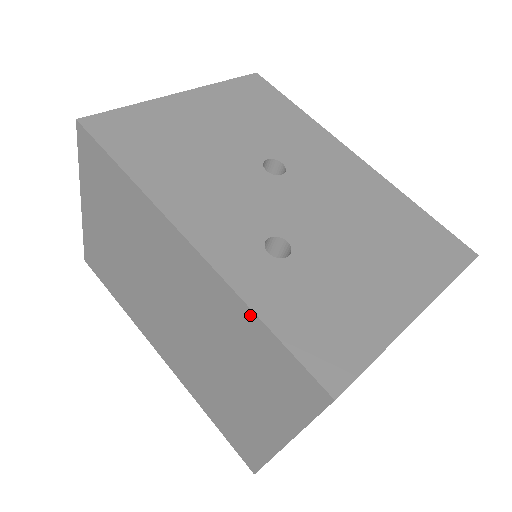
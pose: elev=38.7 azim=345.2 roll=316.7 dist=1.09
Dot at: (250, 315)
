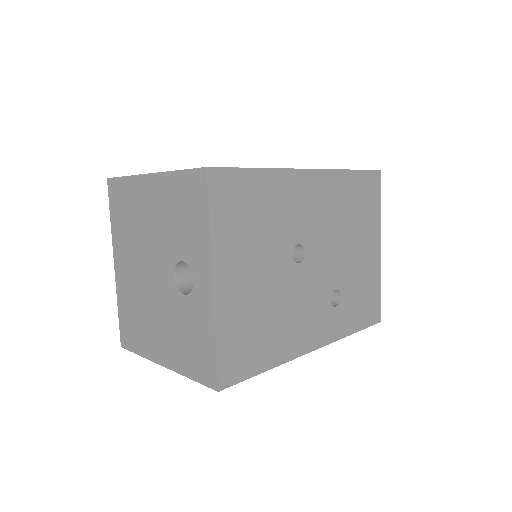
Dot at: occluded
